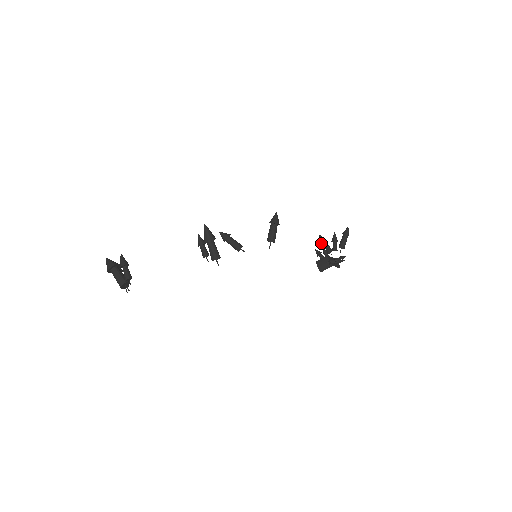
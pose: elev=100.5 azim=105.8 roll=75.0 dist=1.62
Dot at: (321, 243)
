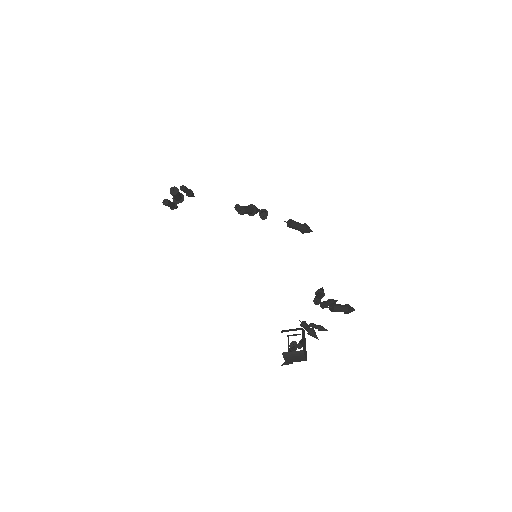
Dot at: (317, 290)
